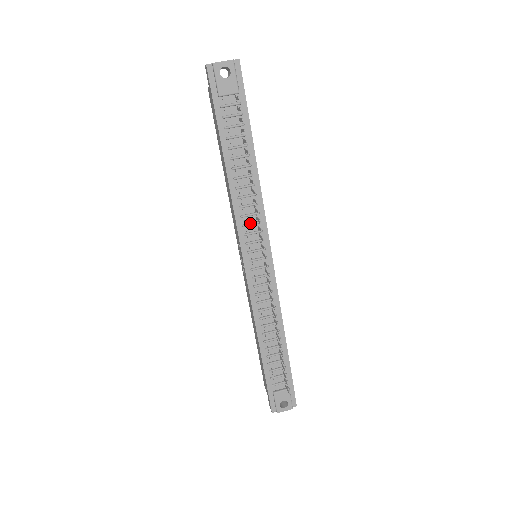
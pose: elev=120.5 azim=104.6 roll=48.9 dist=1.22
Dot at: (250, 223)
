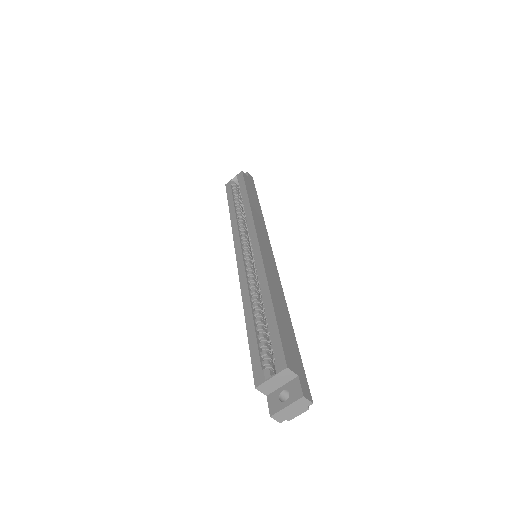
Dot at: occluded
